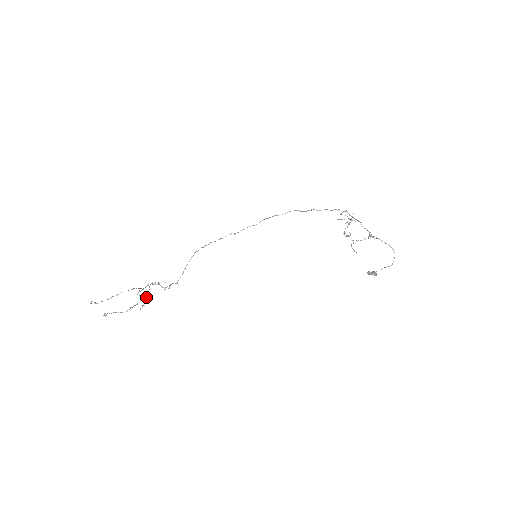
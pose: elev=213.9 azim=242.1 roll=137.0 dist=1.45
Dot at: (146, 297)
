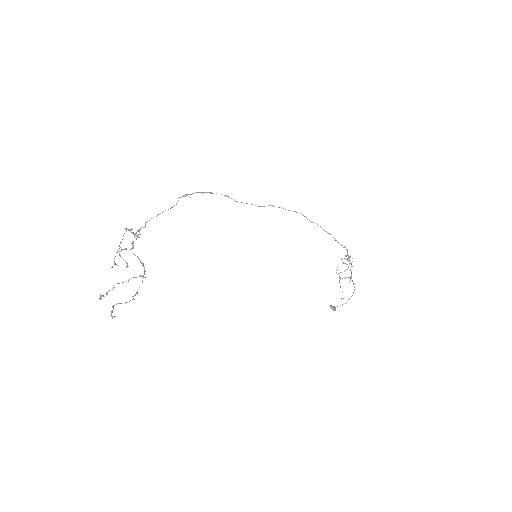
Dot at: (118, 249)
